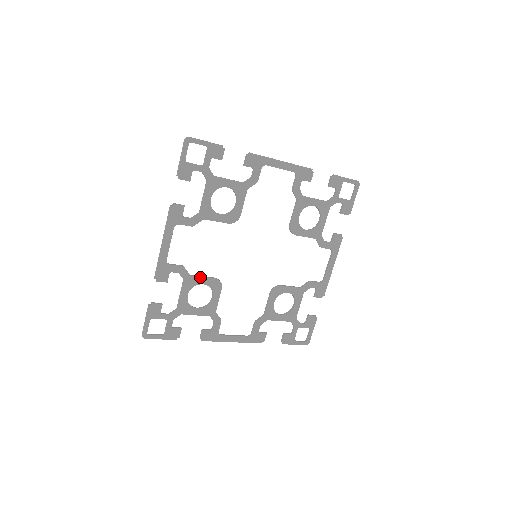
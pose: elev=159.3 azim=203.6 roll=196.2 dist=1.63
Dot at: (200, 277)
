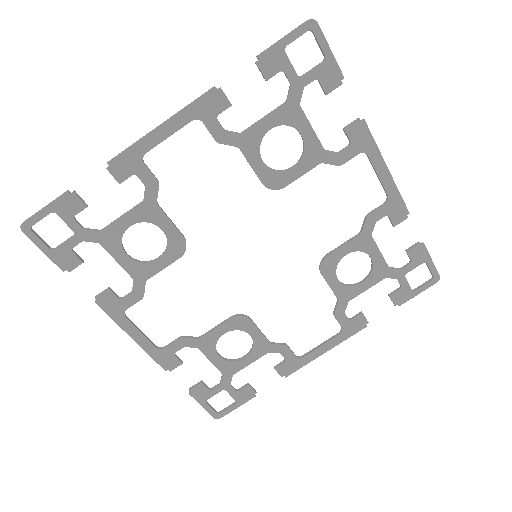
Dot at: (167, 217)
